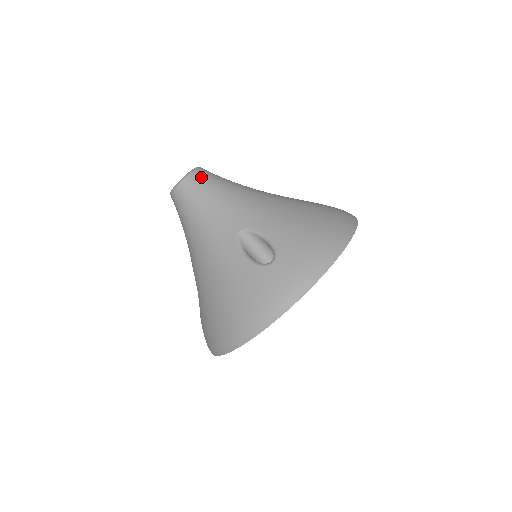
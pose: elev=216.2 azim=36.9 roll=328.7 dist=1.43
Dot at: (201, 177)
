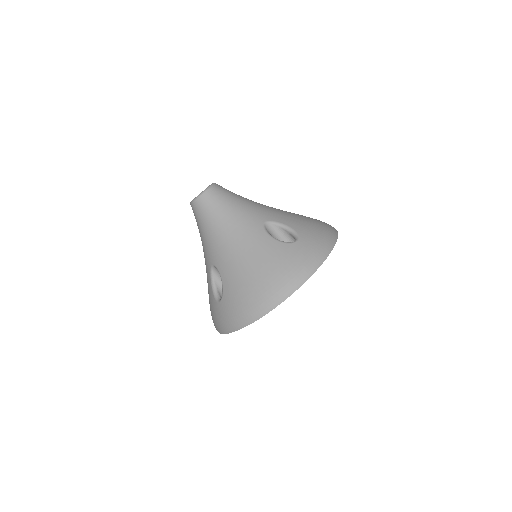
Dot at: (222, 188)
